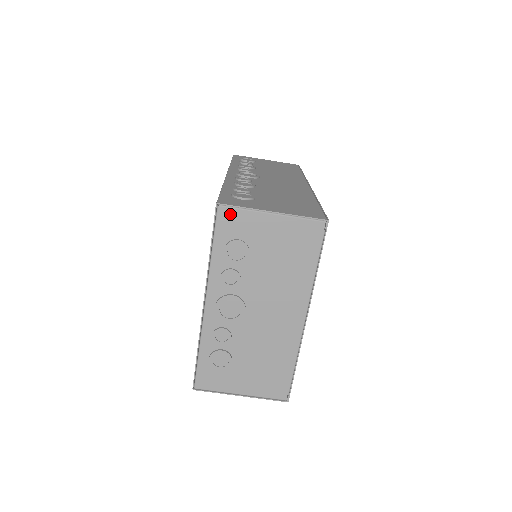
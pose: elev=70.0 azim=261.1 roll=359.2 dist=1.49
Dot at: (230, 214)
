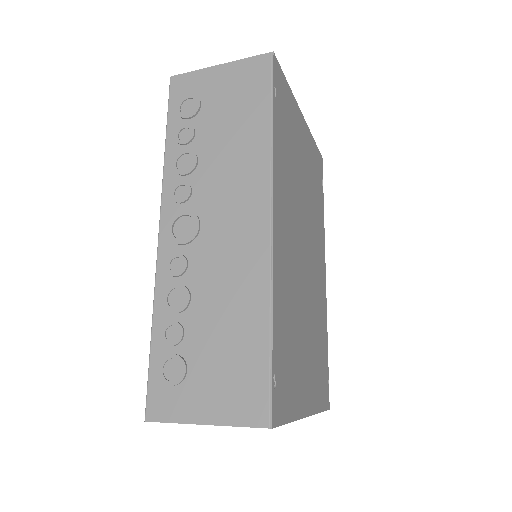
Dot at: occluded
